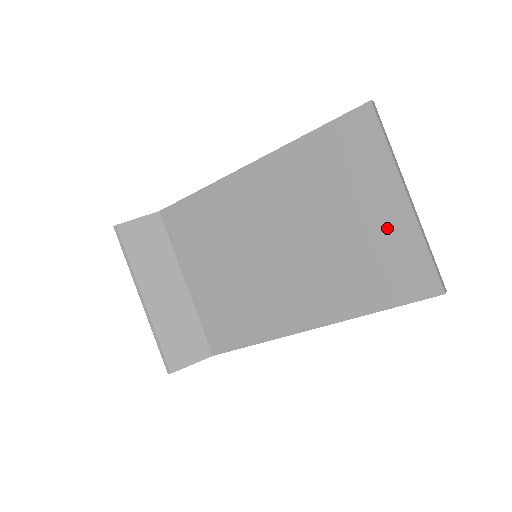
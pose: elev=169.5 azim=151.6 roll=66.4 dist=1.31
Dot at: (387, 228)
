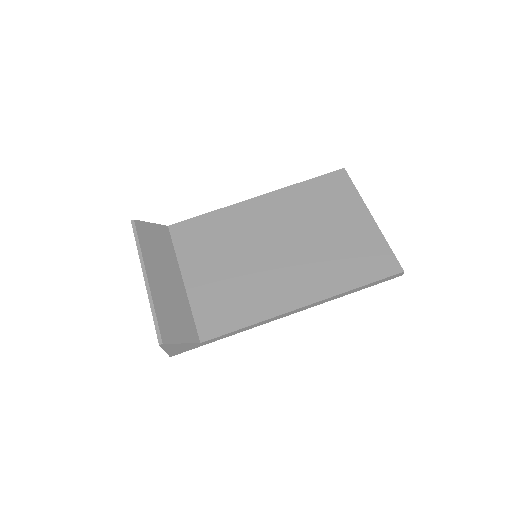
Dot at: (360, 233)
